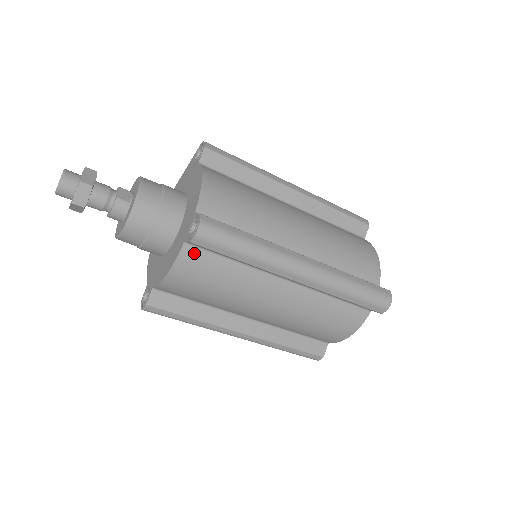
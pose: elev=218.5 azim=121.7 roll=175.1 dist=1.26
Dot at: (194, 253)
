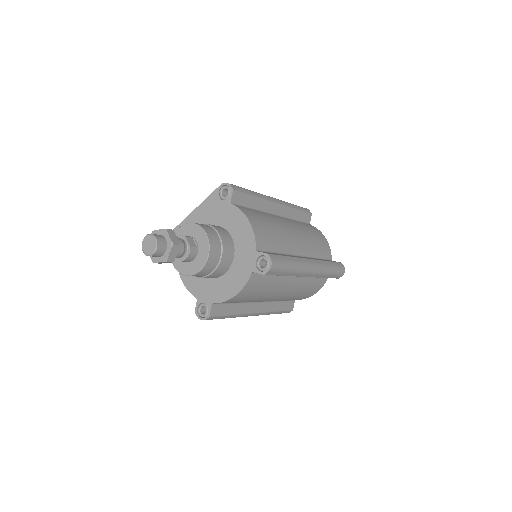
Dot at: (255, 277)
